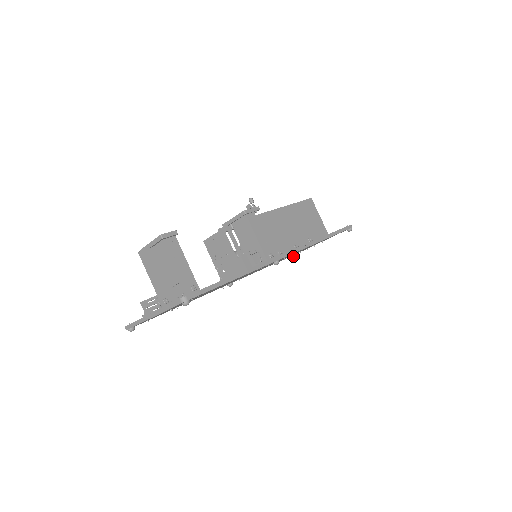
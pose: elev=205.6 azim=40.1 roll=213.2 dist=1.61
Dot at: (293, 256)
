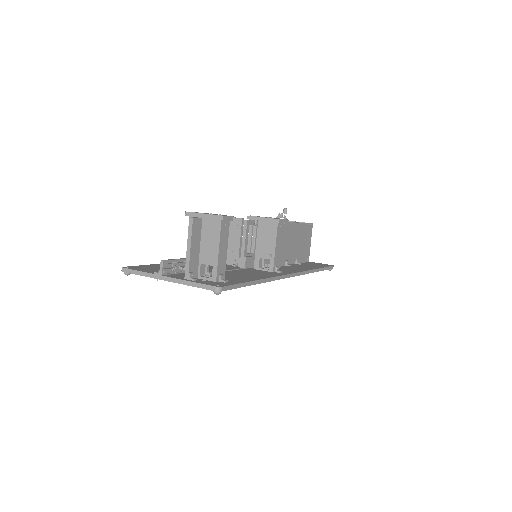
Dot at: occluded
